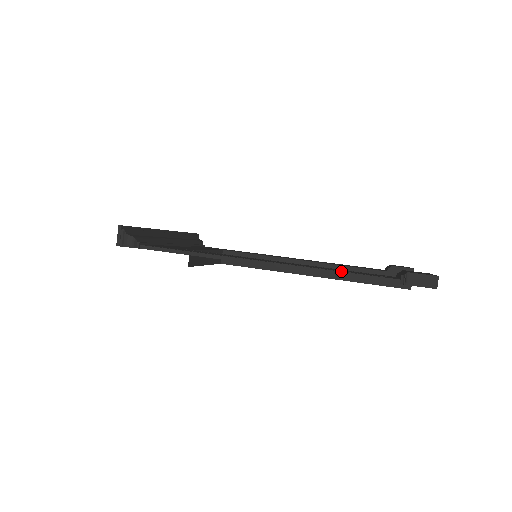
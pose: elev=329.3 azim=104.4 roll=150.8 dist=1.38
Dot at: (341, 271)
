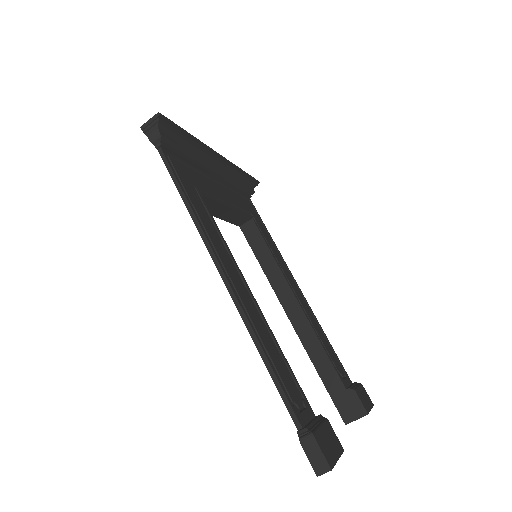
Dot at: (270, 360)
